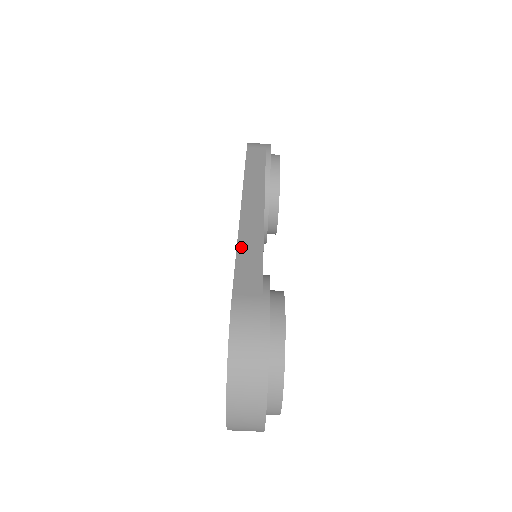
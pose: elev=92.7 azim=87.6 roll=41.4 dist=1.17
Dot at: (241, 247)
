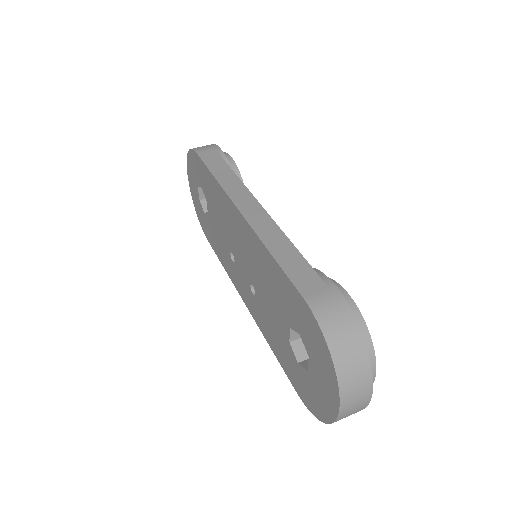
Dot at: (273, 250)
